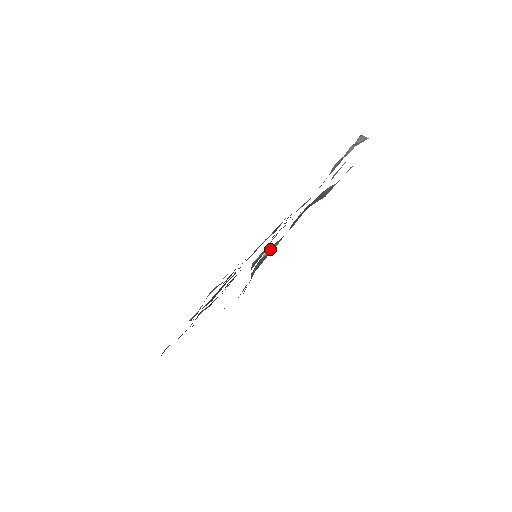
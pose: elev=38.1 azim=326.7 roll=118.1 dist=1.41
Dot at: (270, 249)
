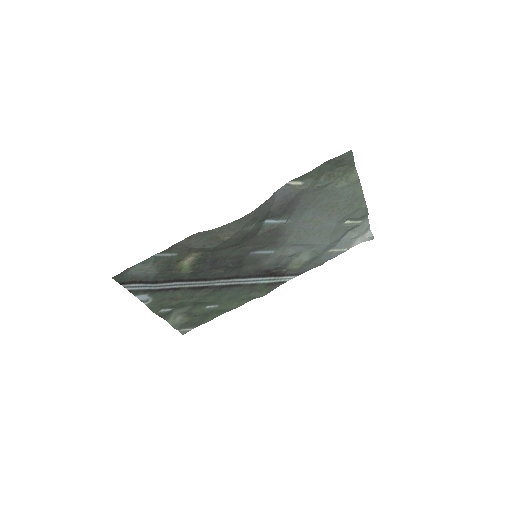
Dot at: (298, 184)
